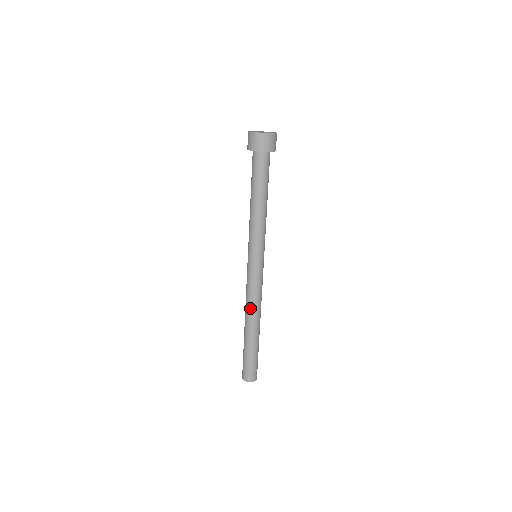
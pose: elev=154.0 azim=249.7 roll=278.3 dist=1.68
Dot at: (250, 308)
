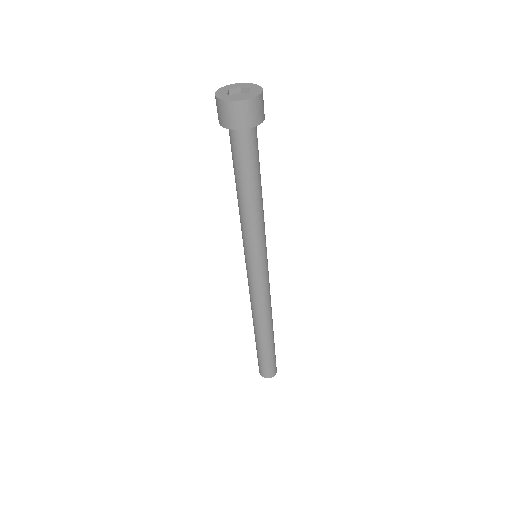
Dot at: (259, 314)
